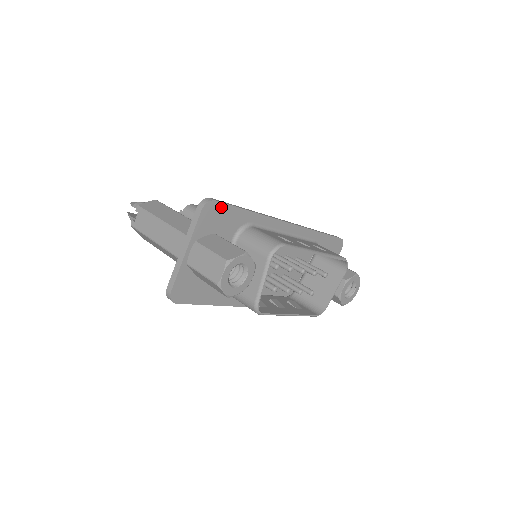
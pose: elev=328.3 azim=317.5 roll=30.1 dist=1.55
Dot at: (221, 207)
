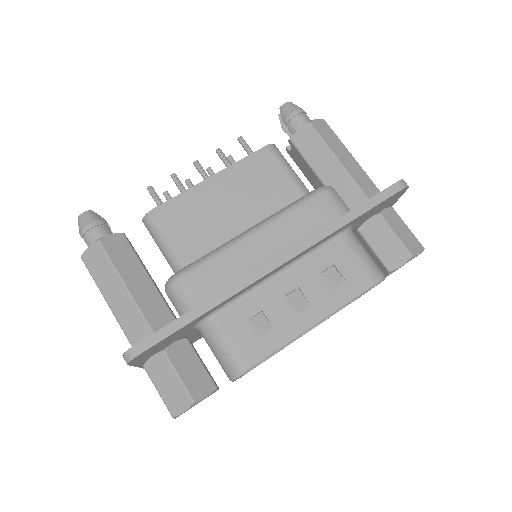
Dot at: (152, 347)
